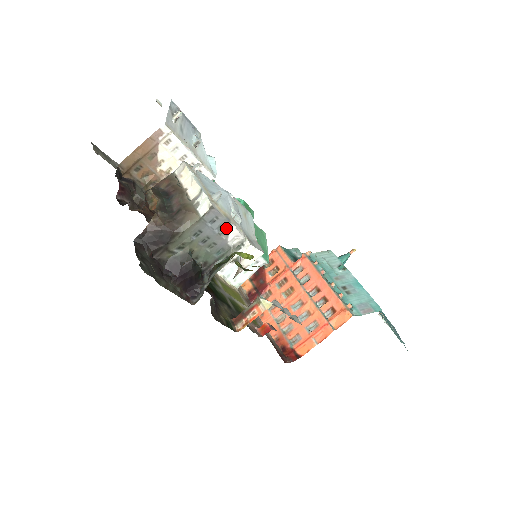
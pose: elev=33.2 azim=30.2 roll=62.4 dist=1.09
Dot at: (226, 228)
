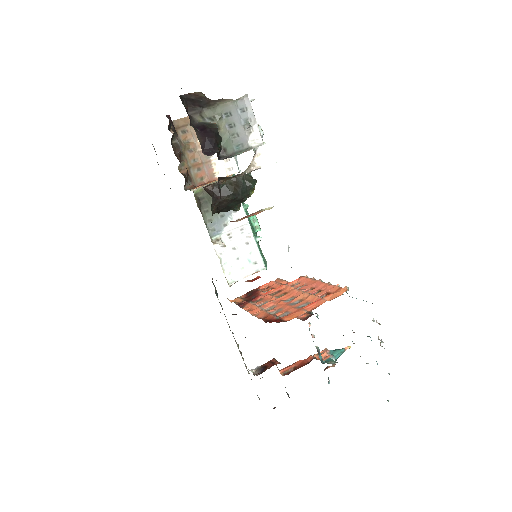
Dot at: (251, 125)
